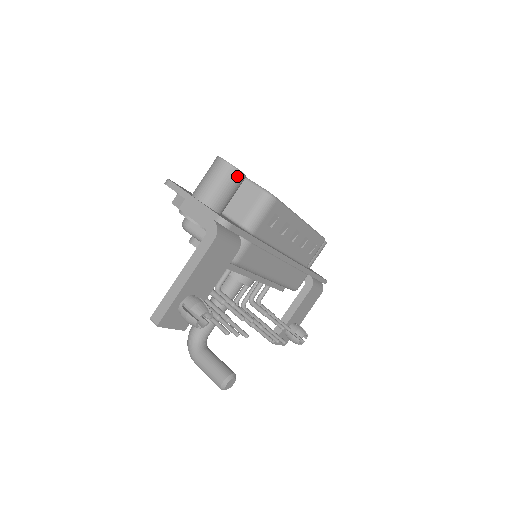
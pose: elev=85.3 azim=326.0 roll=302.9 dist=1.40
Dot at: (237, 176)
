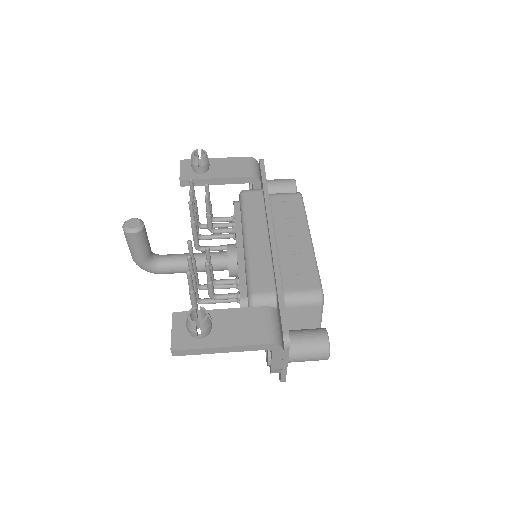
Dot at: (291, 180)
